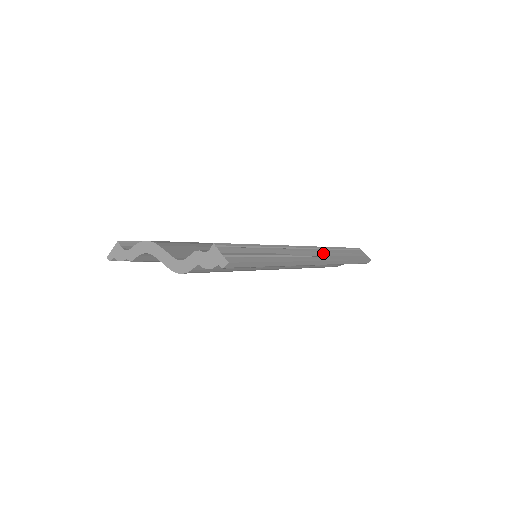
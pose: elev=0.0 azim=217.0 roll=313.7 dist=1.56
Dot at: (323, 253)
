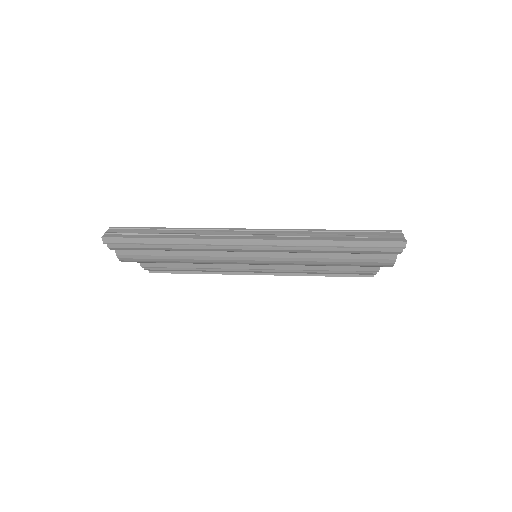
Dot at: (281, 234)
